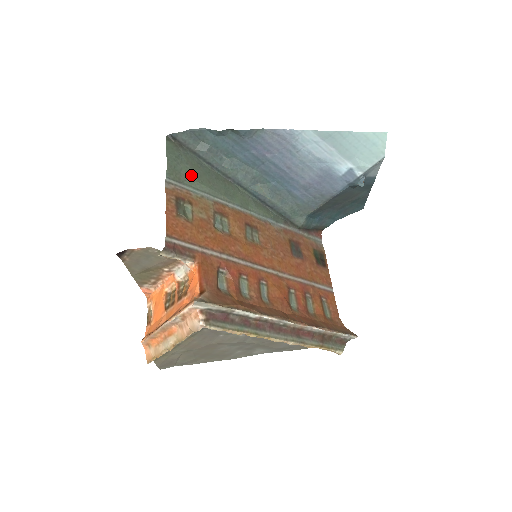
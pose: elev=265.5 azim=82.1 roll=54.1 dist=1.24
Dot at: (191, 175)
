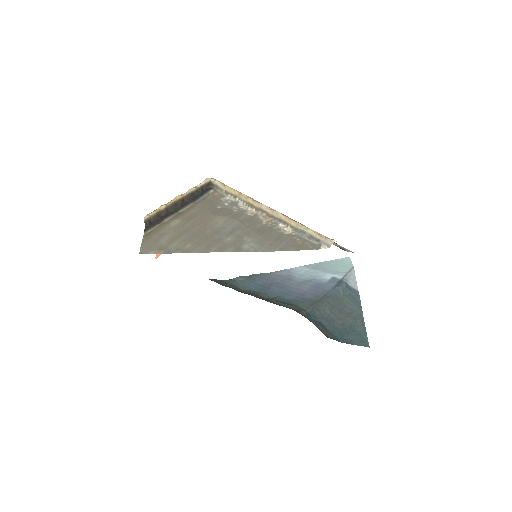
Dot at: occluded
